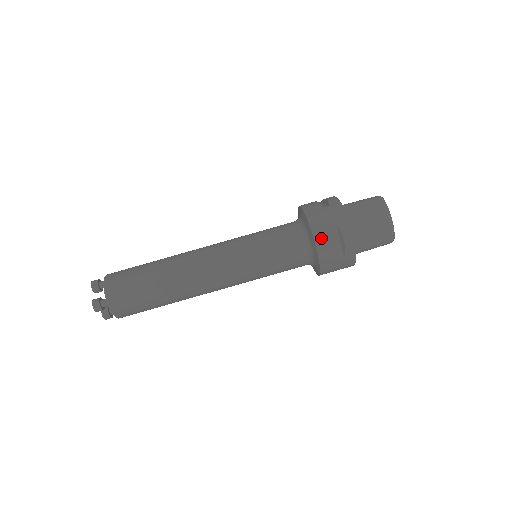
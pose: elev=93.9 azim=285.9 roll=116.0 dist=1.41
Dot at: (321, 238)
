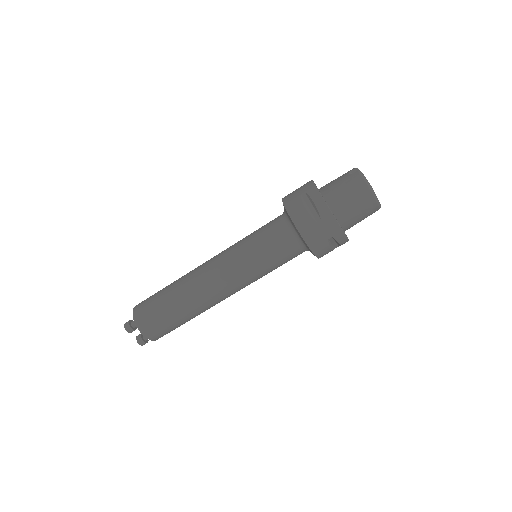
Dot at: (320, 251)
